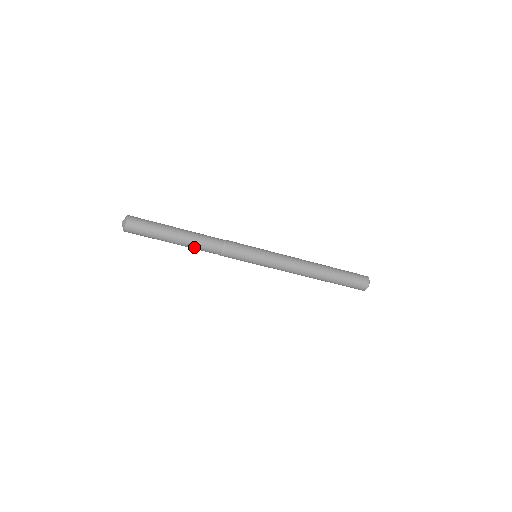
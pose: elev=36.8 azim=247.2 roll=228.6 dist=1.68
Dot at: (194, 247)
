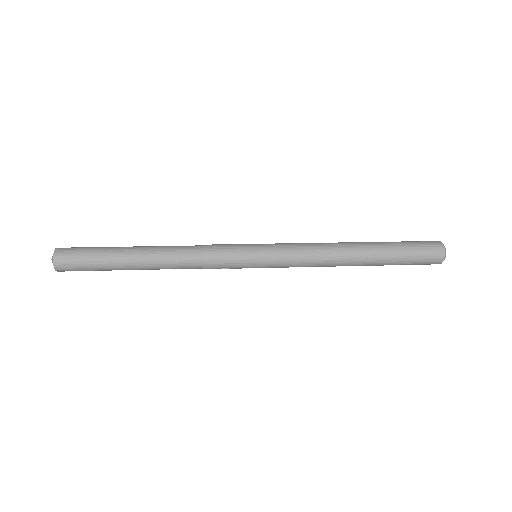
Dot at: occluded
